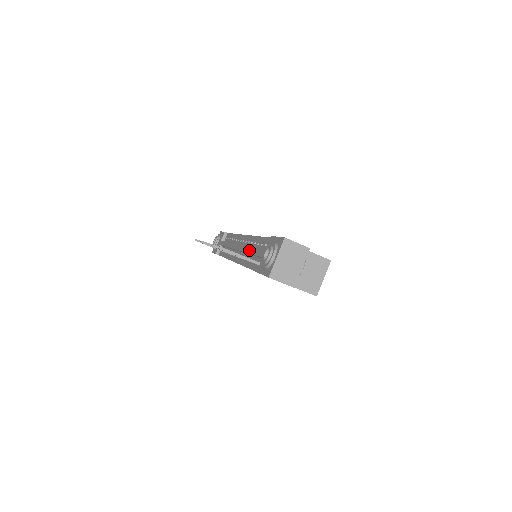
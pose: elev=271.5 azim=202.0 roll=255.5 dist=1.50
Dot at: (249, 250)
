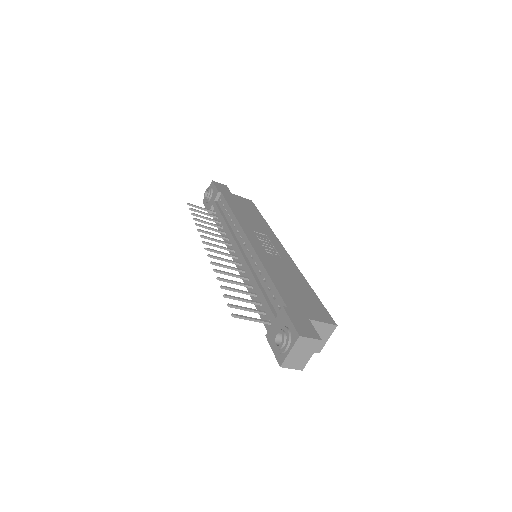
Dot at: (254, 283)
